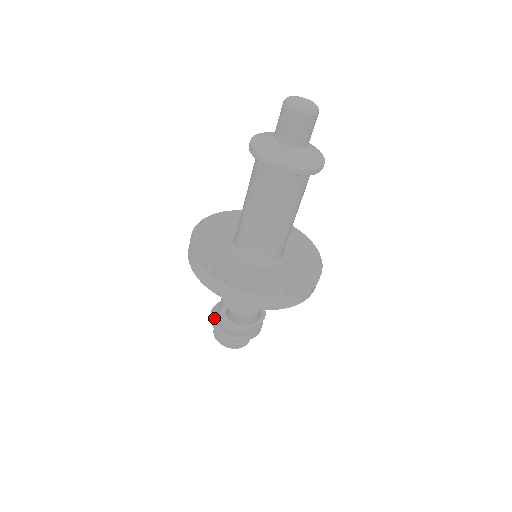
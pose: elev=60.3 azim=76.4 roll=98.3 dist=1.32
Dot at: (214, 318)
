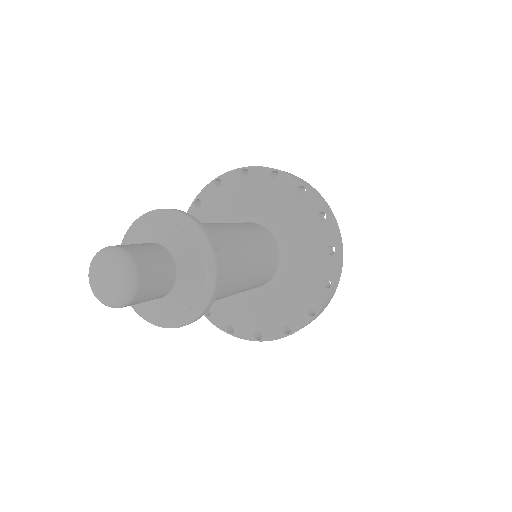
Dot at: occluded
